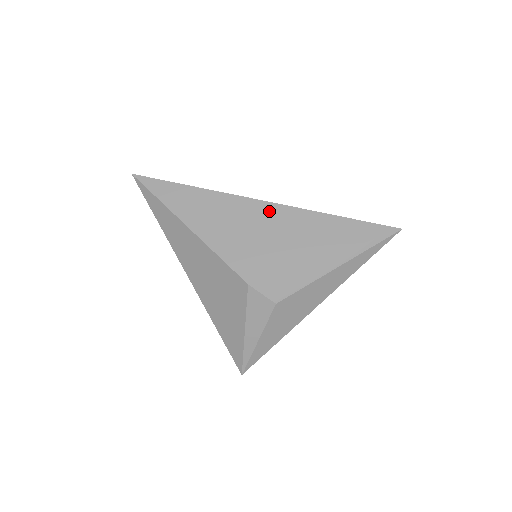
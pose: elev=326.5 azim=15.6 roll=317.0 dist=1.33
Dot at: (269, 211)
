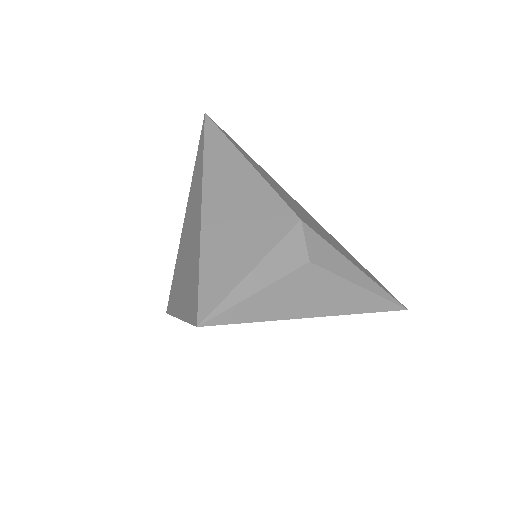
Dot at: (311, 217)
